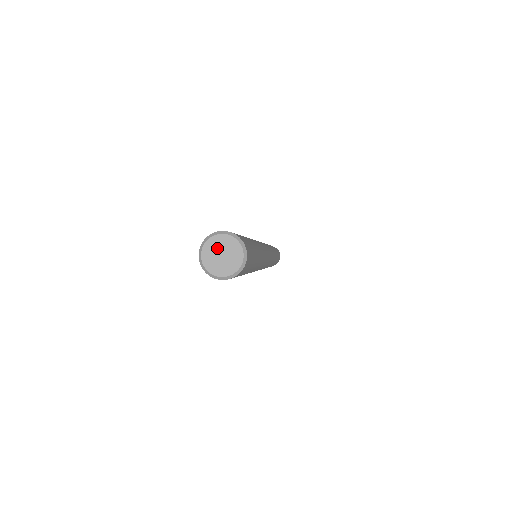
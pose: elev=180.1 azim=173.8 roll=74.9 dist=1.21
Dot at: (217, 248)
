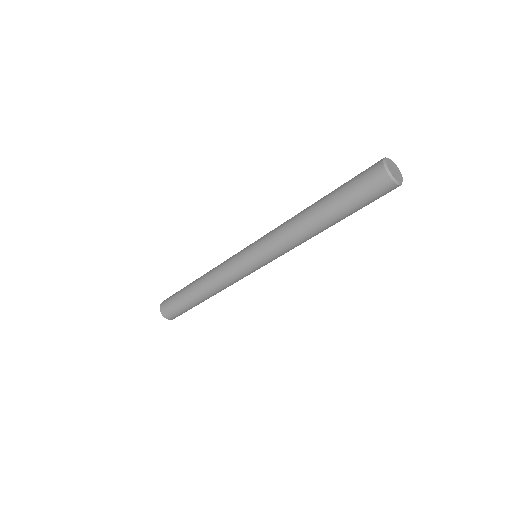
Dot at: (391, 166)
